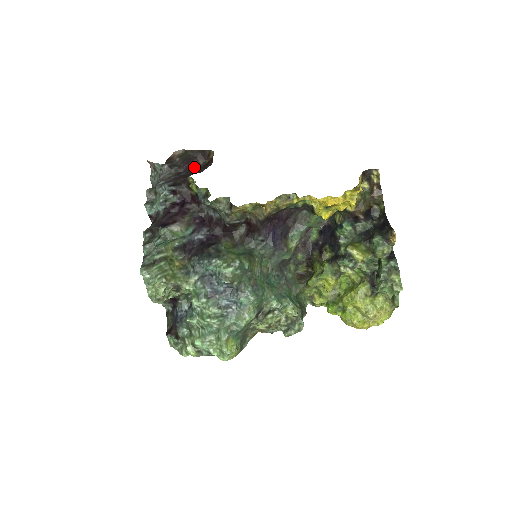
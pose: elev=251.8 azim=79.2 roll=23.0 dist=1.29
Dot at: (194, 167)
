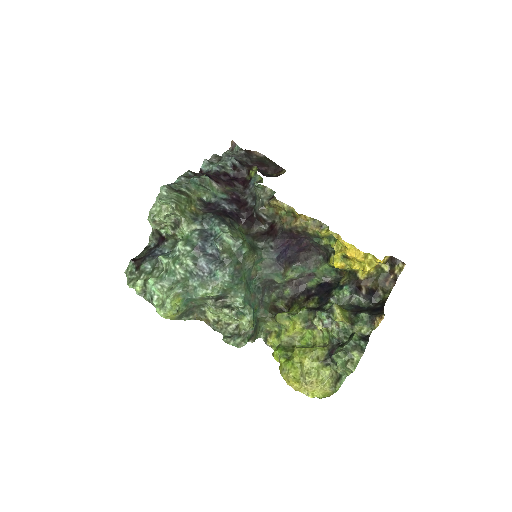
Dot at: (262, 170)
